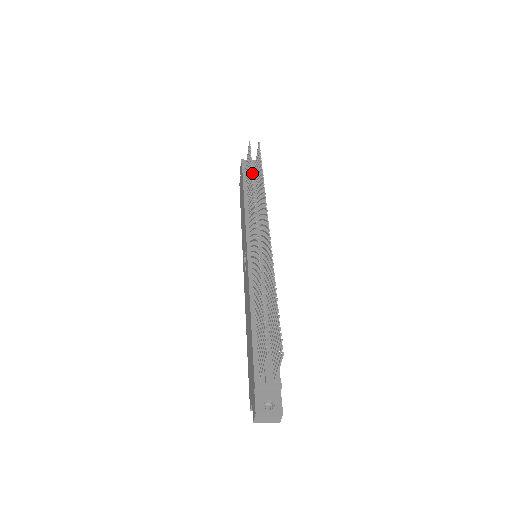
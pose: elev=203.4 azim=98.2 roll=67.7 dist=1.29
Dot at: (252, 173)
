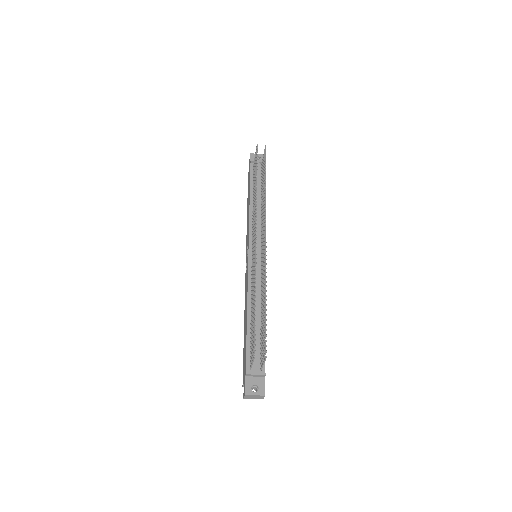
Dot at: (256, 182)
